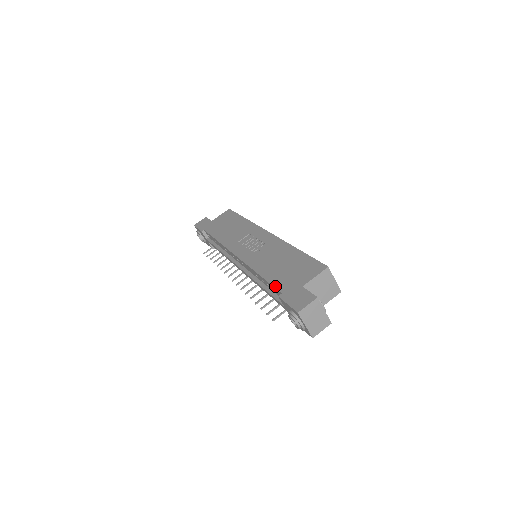
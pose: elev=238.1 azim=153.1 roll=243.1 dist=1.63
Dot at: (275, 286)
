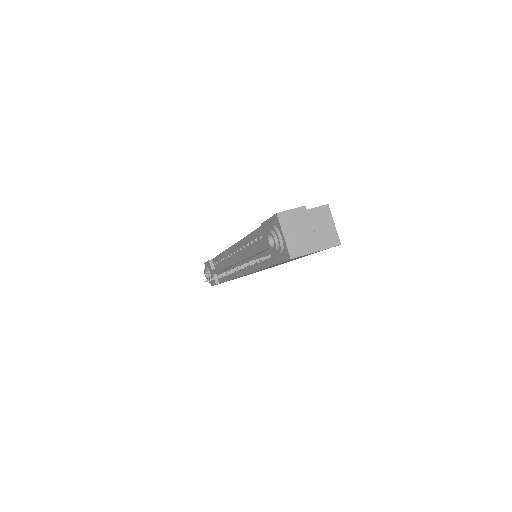
Dot at: occluded
